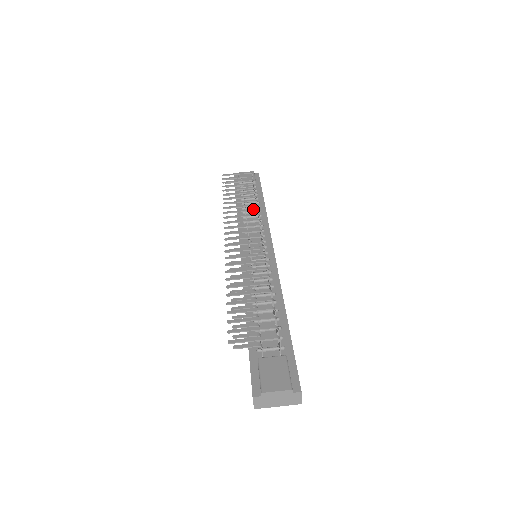
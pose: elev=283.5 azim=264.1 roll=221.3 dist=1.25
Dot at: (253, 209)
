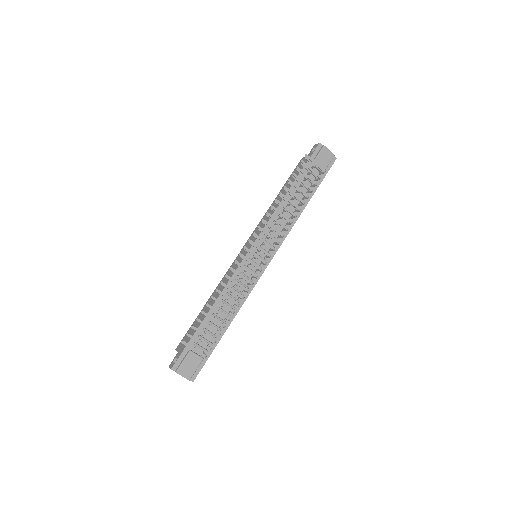
Dot at: (286, 227)
